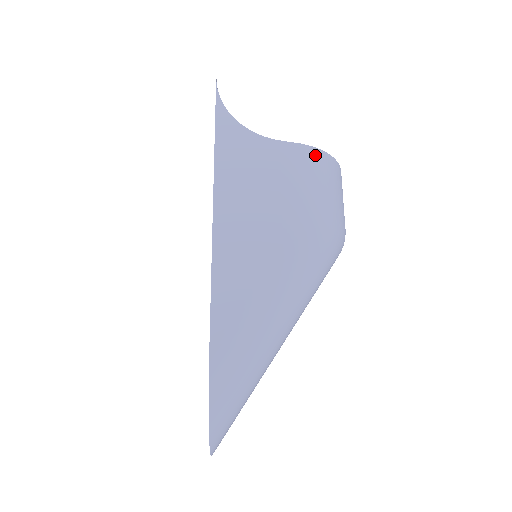
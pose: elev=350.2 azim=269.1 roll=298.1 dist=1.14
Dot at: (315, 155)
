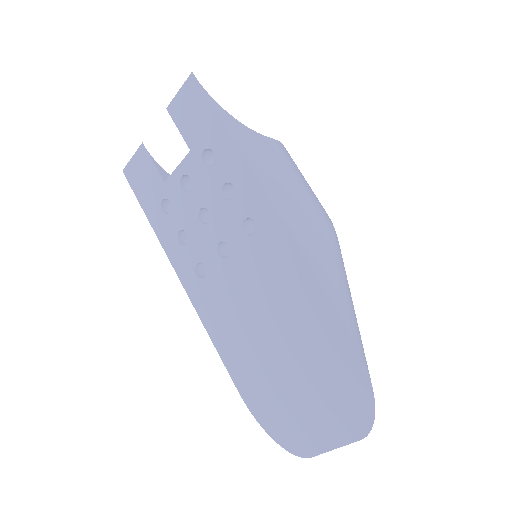
Dot at: occluded
